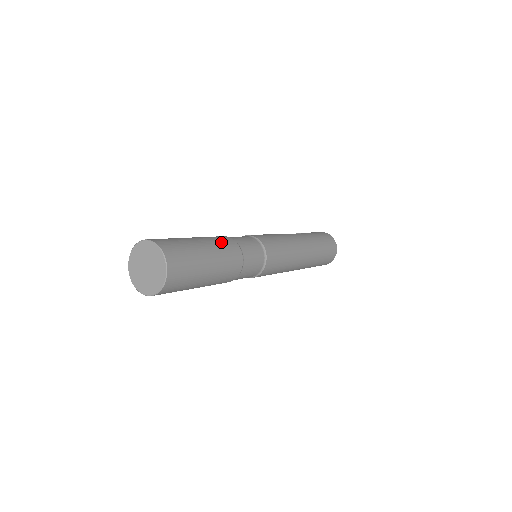
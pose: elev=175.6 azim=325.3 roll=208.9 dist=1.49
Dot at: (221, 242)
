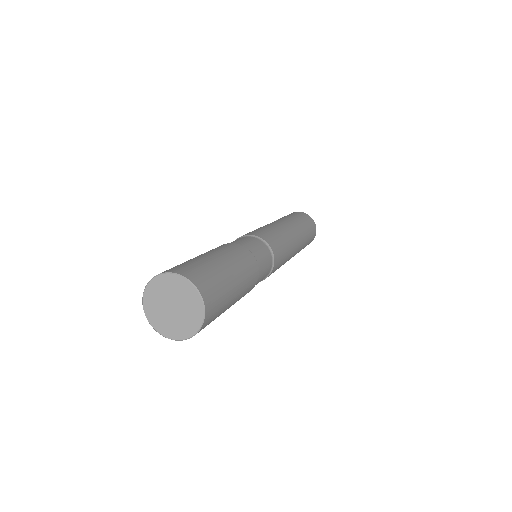
Dot at: (226, 249)
